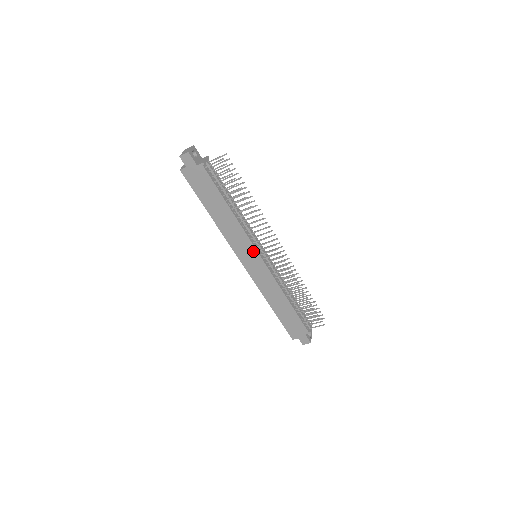
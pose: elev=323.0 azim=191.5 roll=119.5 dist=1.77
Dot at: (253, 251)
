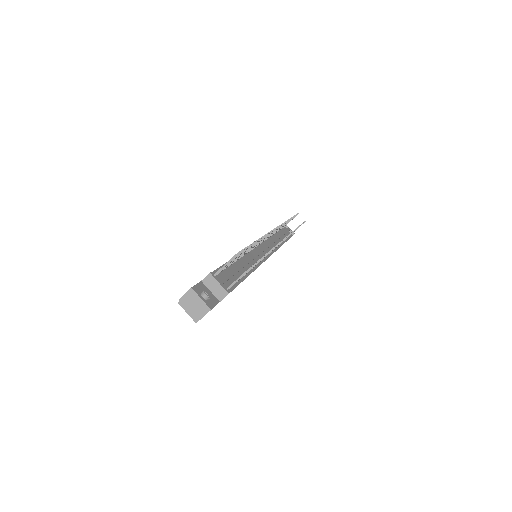
Dot at: occluded
